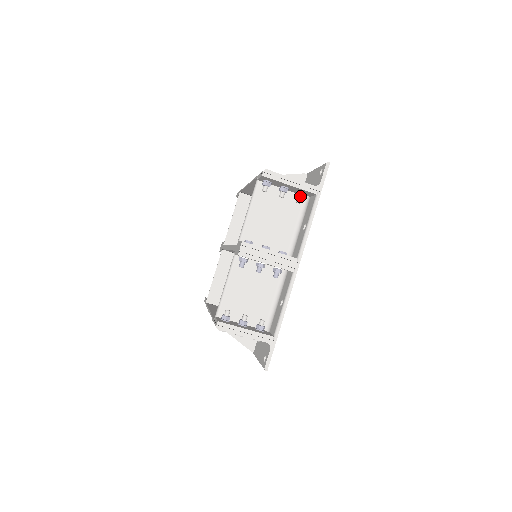
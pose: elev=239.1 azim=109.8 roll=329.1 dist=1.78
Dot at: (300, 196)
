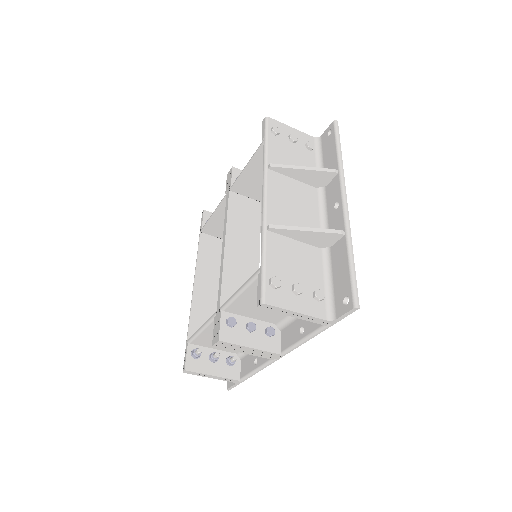
Dot at: occluded
